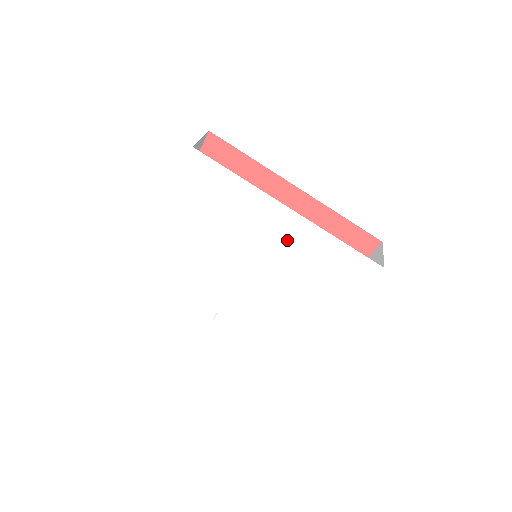
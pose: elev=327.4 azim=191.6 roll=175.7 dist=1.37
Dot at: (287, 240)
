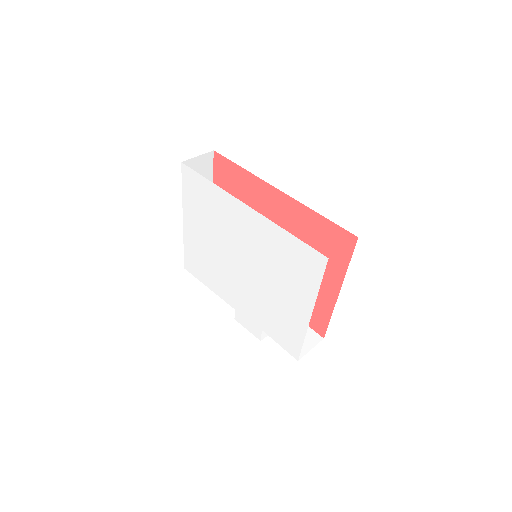
Dot at: (253, 235)
